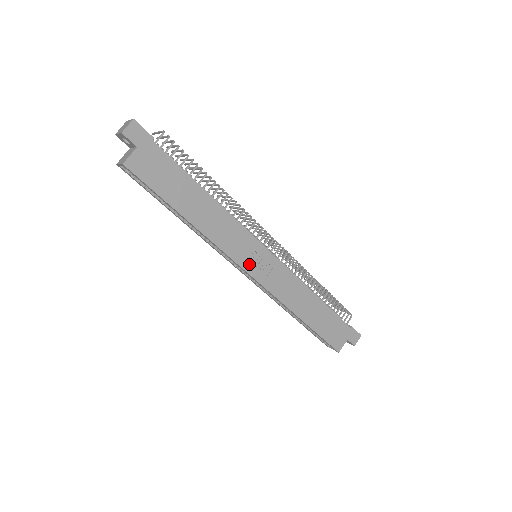
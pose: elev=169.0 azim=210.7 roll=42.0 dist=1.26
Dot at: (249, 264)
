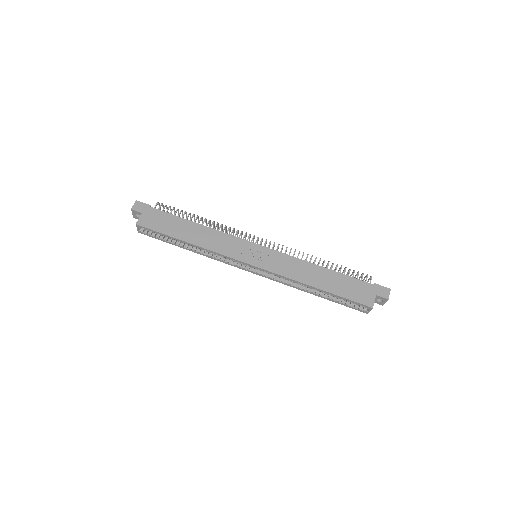
Dot at: (246, 258)
